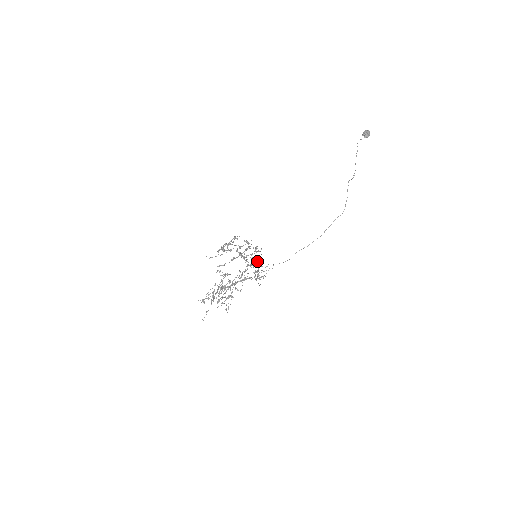
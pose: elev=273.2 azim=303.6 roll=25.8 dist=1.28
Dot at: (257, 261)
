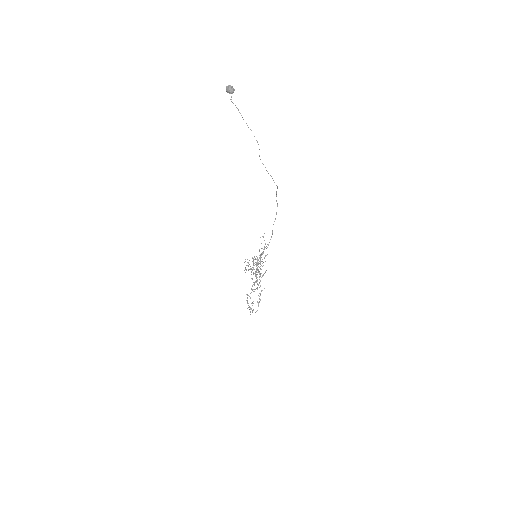
Dot at: (260, 261)
